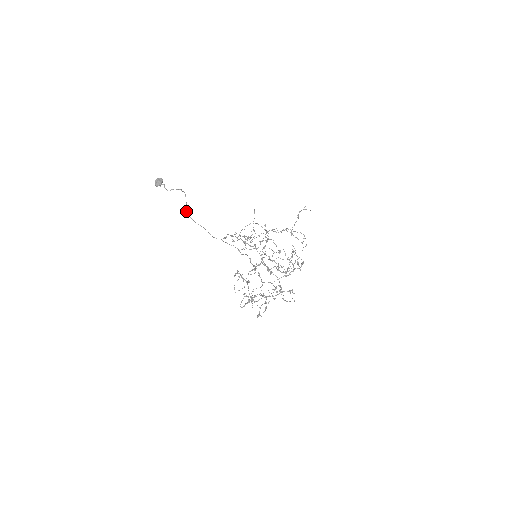
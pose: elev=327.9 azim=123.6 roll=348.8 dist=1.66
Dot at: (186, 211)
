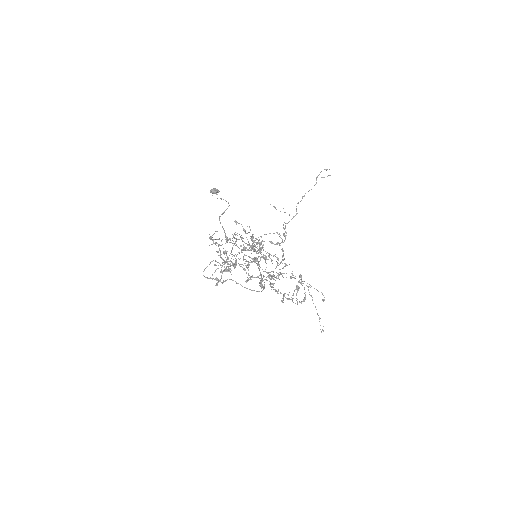
Dot at: (220, 216)
